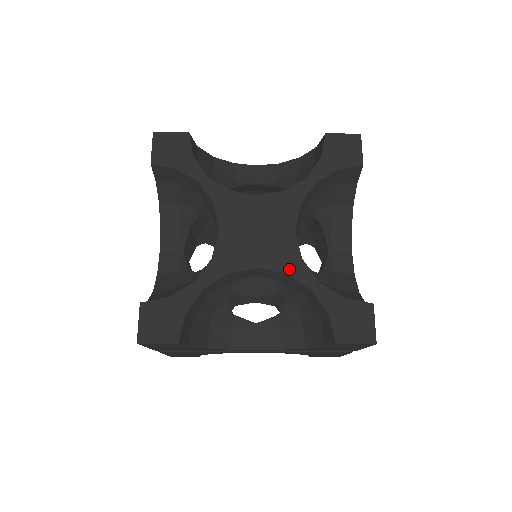
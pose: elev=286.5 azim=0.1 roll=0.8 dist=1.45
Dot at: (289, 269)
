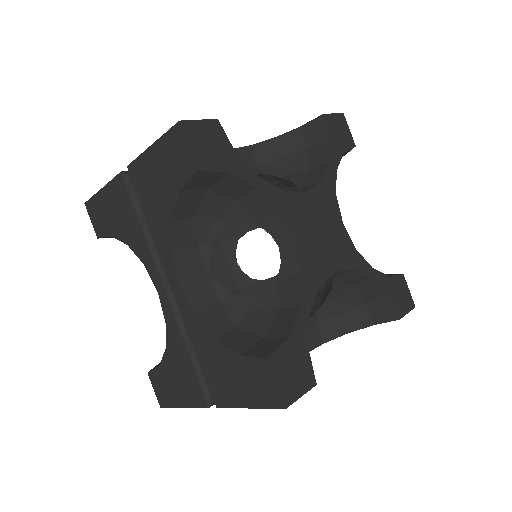
Dot at: (354, 264)
